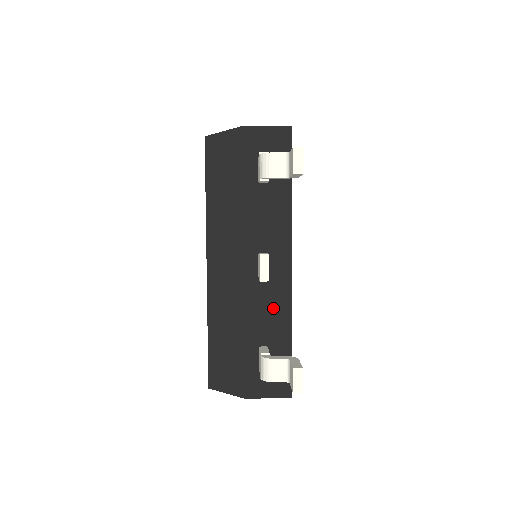
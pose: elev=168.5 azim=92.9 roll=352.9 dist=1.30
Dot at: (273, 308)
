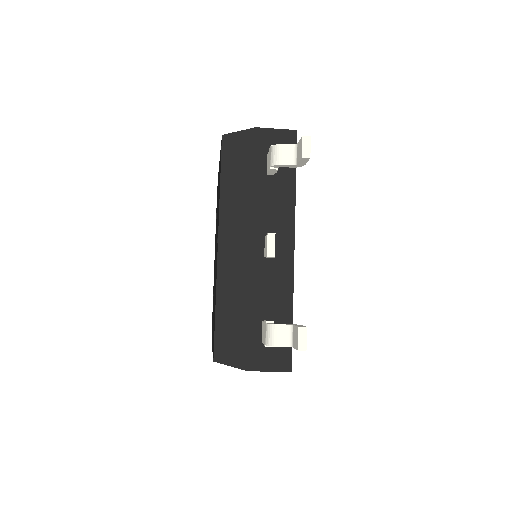
Dot at: (276, 286)
